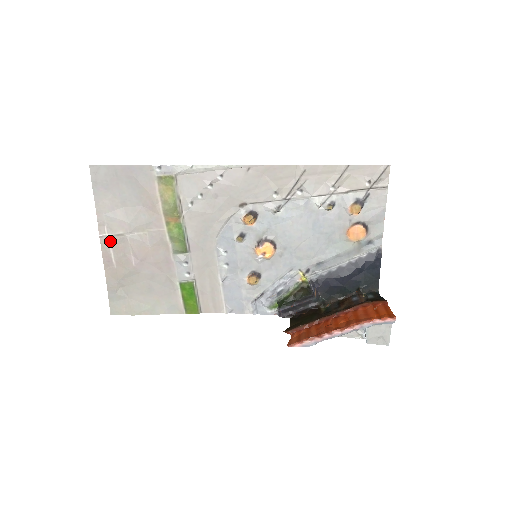
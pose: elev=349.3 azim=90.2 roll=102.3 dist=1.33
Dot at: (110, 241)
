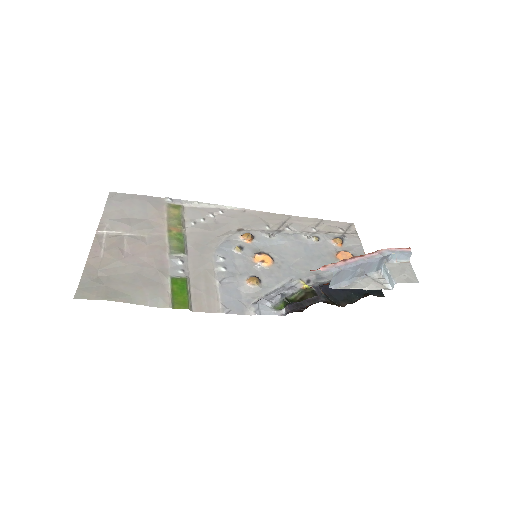
Dot at: (105, 237)
